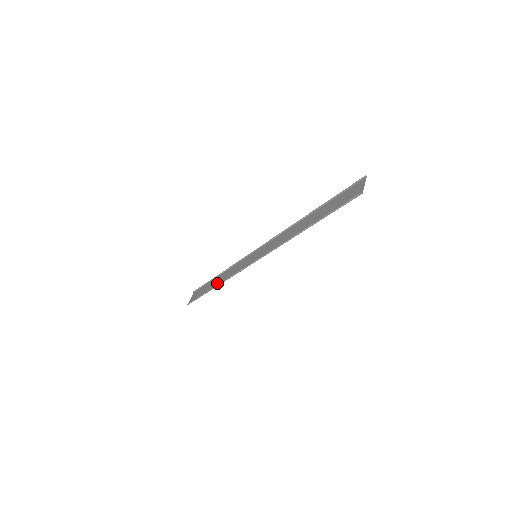
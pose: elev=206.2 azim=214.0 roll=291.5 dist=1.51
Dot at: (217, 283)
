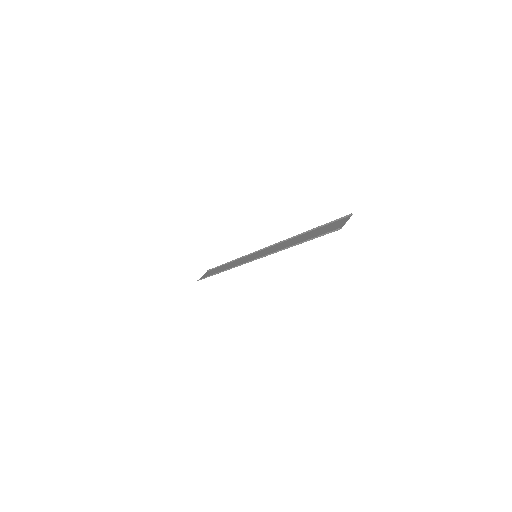
Dot at: (223, 269)
